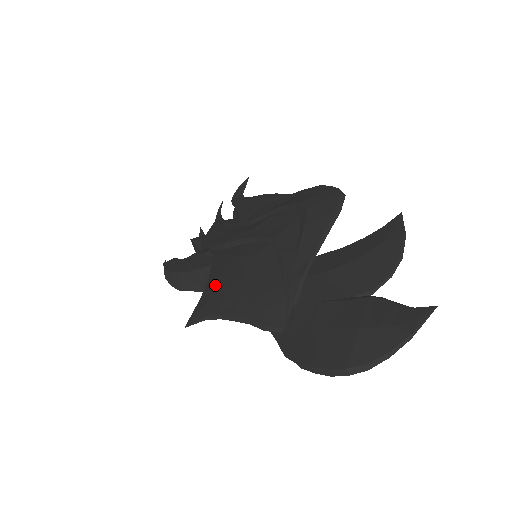
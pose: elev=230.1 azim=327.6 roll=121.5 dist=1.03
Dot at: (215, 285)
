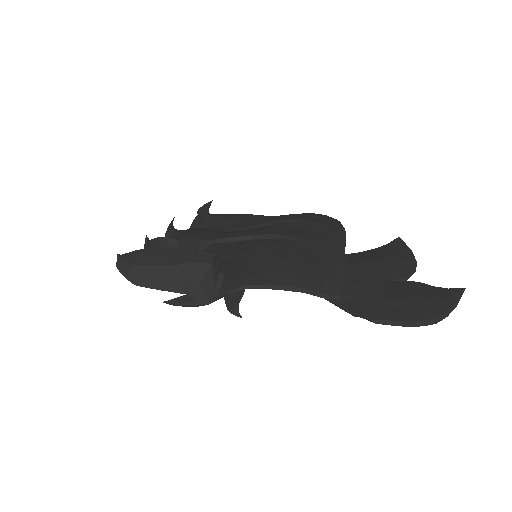
Dot at: (244, 263)
